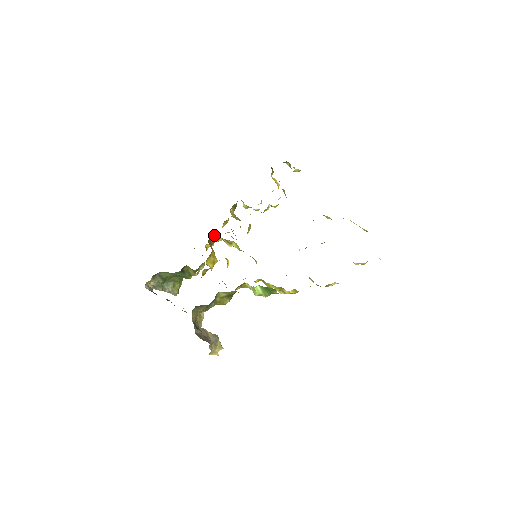
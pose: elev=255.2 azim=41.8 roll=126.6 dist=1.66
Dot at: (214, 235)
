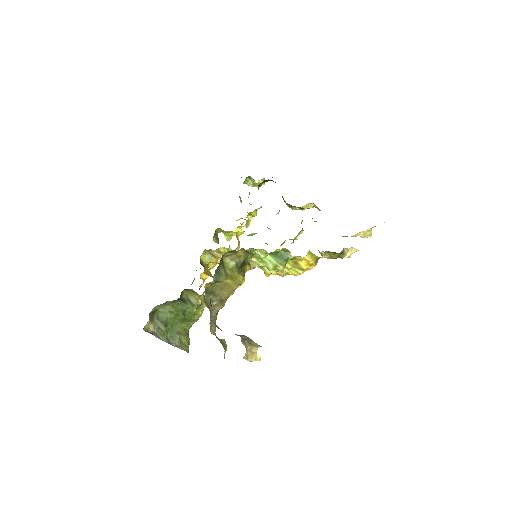
Dot at: (204, 256)
